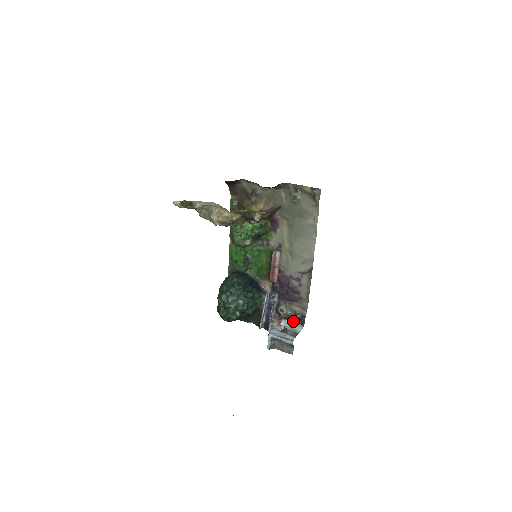
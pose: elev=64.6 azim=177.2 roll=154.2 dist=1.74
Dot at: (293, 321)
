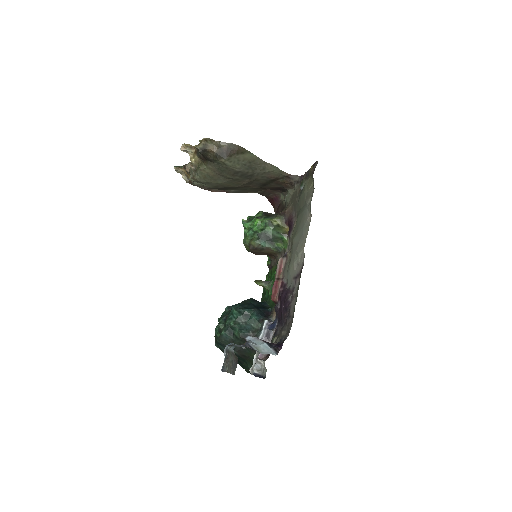
Dot at: (266, 342)
